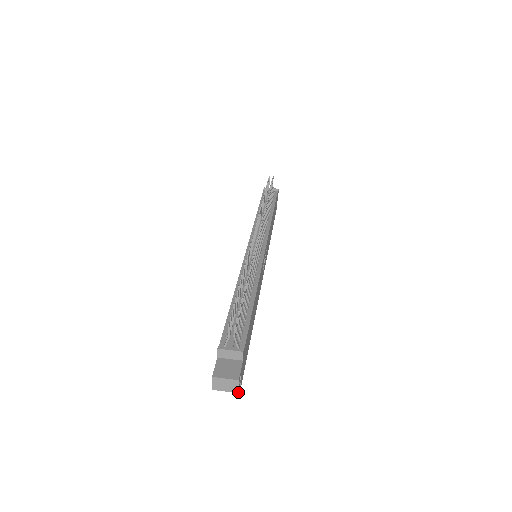
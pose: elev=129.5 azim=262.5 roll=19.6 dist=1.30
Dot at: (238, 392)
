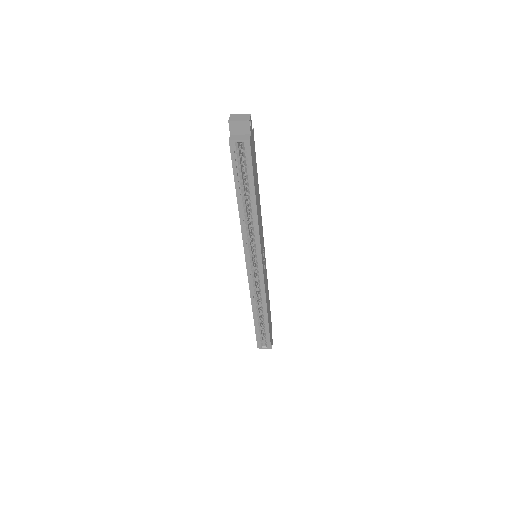
Dot at: (249, 120)
